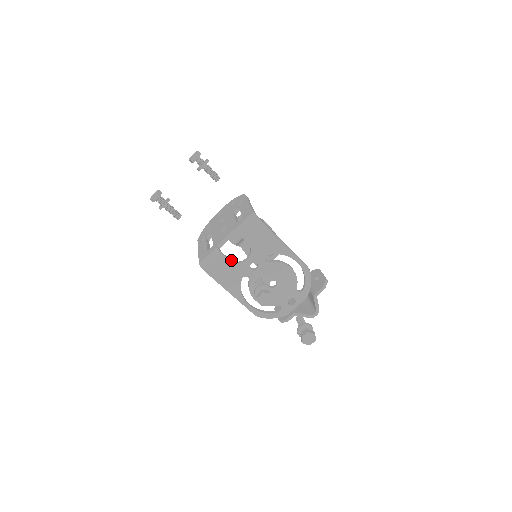
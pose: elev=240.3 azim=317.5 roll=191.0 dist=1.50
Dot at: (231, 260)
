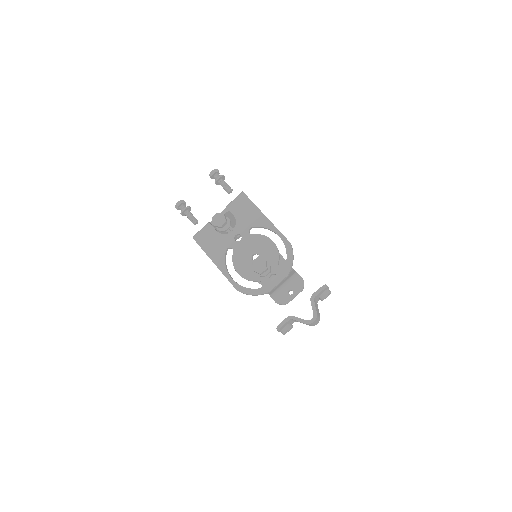
Dot at: (219, 233)
